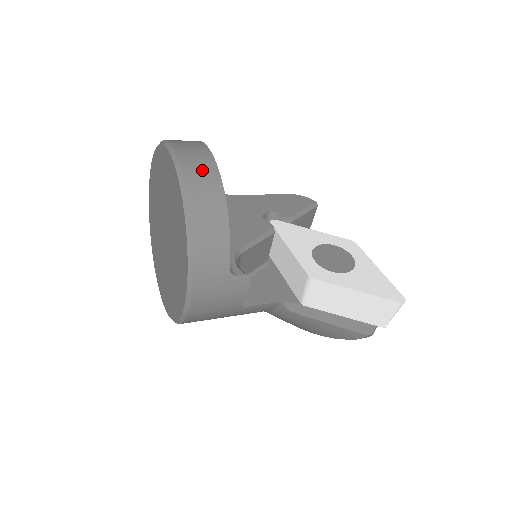
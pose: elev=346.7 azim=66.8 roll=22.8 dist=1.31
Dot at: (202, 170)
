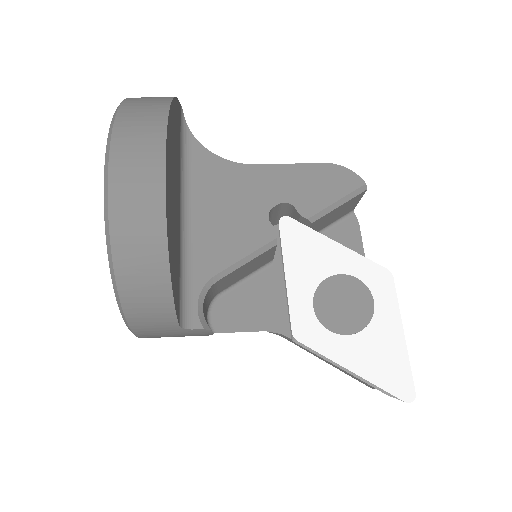
Dot at: (140, 206)
